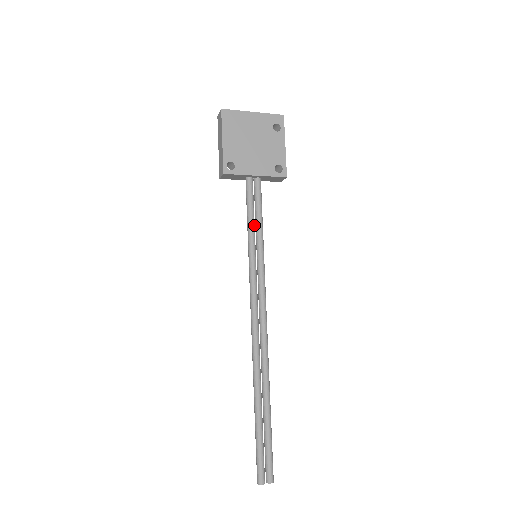
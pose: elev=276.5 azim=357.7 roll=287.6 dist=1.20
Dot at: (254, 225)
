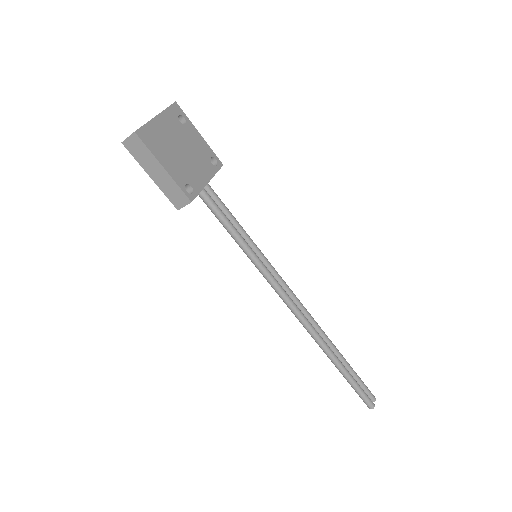
Dot at: (237, 230)
